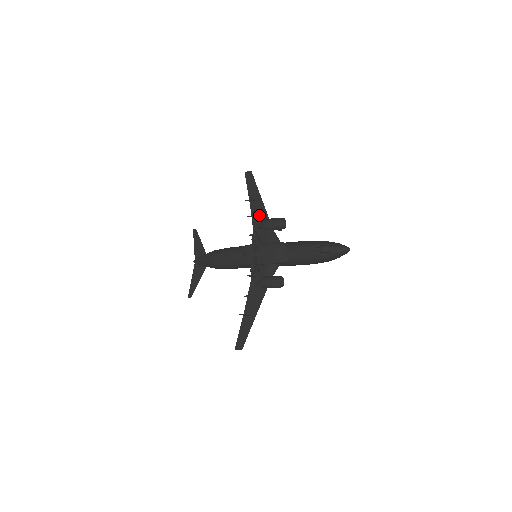
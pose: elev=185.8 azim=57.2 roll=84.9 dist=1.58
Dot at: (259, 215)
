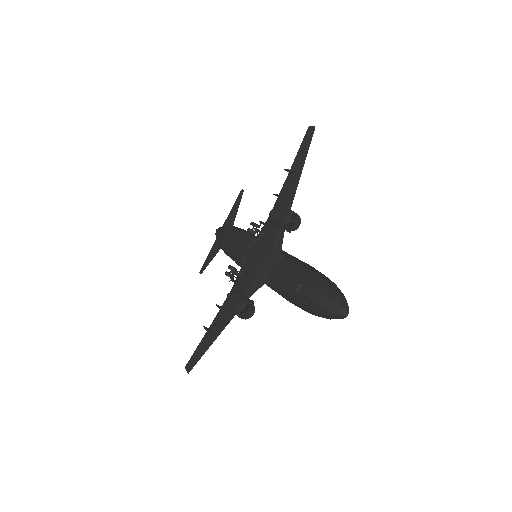
Dot at: (284, 197)
